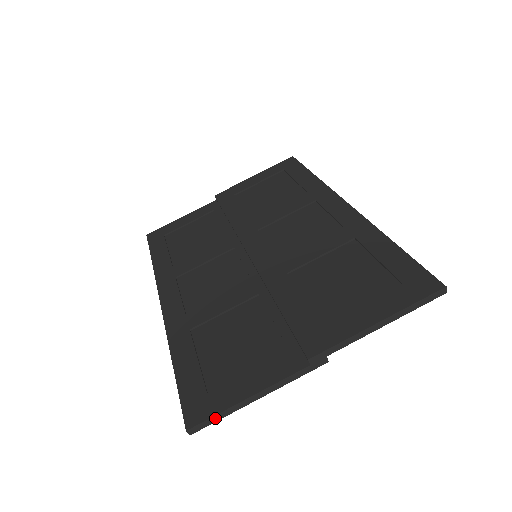
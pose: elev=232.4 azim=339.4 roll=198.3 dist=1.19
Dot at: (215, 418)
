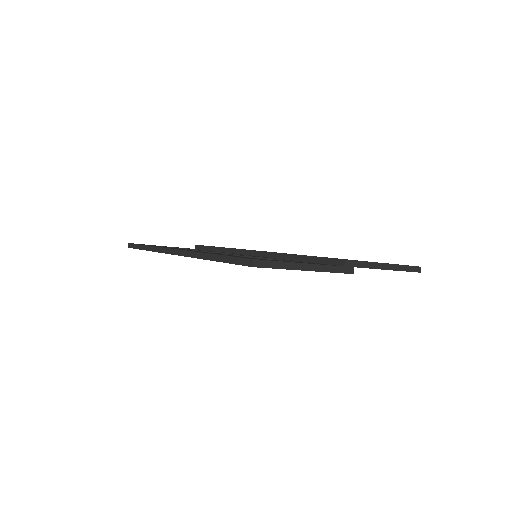
Dot at: (275, 264)
